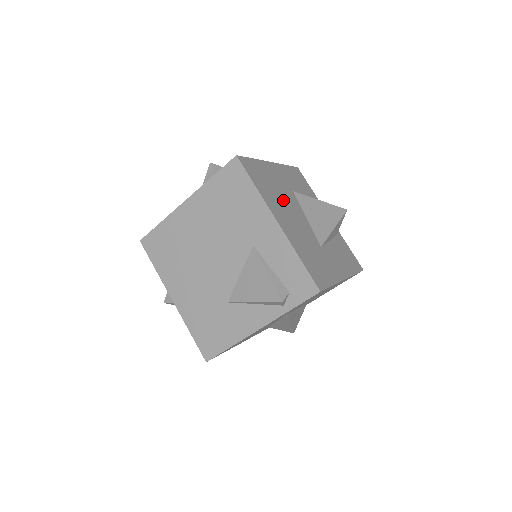
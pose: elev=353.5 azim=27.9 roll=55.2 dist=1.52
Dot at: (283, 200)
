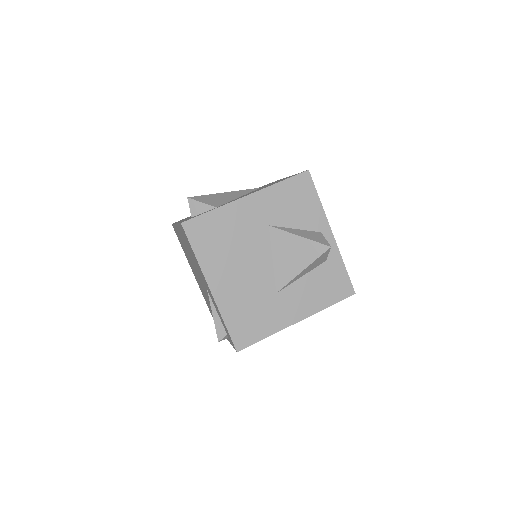
Dot at: (238, 252)
